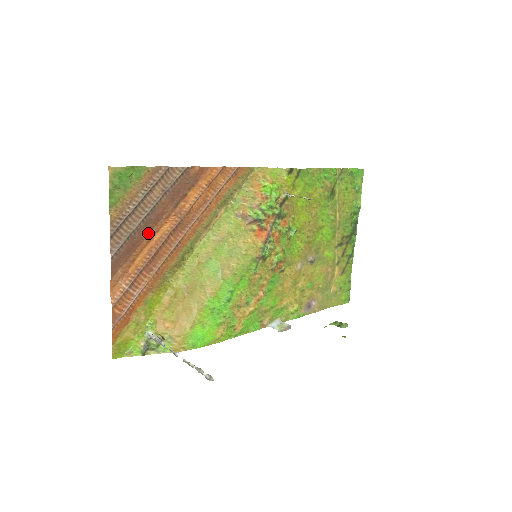
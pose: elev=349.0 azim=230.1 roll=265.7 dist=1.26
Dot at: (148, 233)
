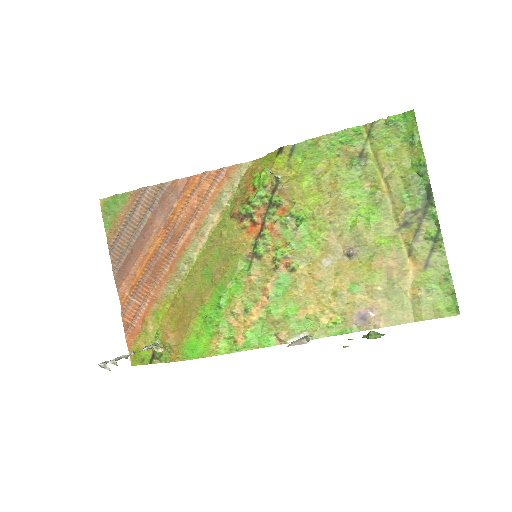
Dot at: (143, 248)
